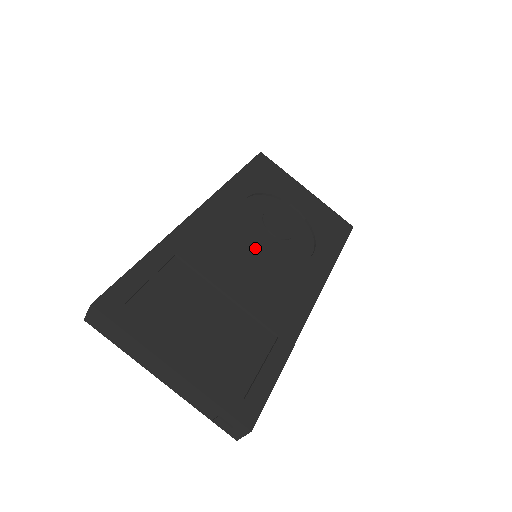
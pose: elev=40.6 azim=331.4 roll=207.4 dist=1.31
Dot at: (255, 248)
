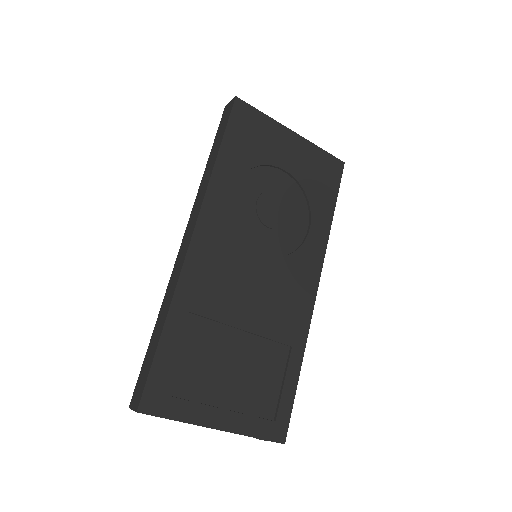
Dot at: (256, 257)
